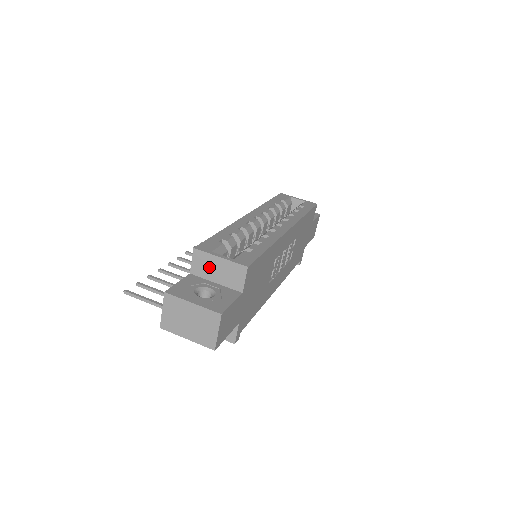
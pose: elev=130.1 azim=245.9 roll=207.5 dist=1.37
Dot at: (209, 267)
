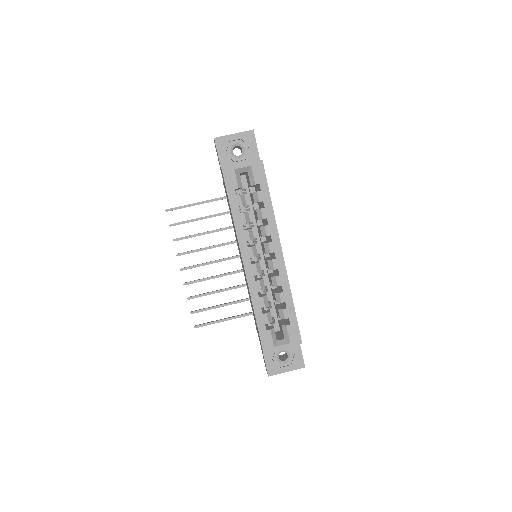
Dot at: occluded
